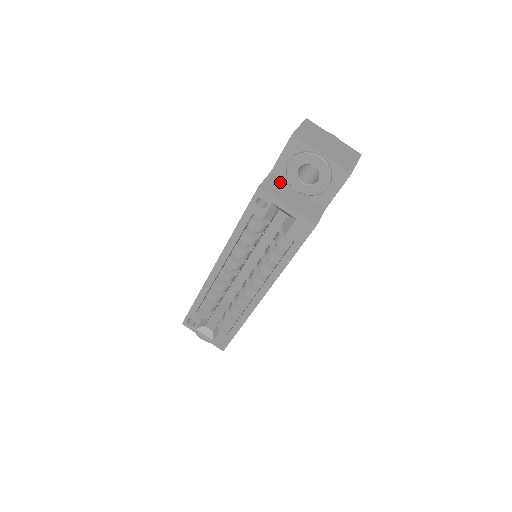
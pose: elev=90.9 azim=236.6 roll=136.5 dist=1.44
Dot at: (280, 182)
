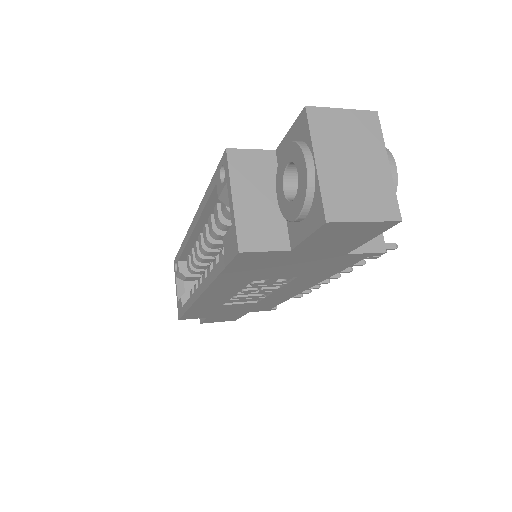
Dot at: (270, 169)
